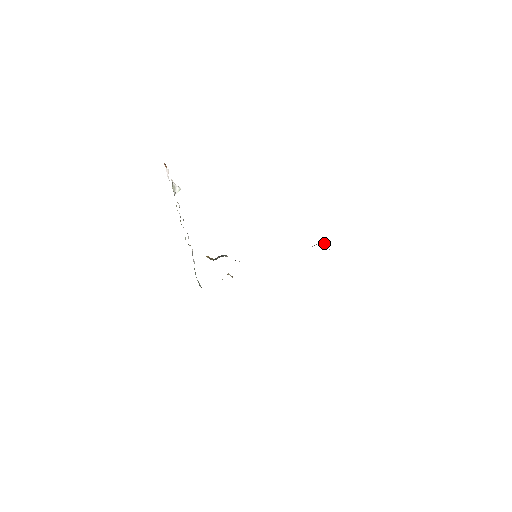
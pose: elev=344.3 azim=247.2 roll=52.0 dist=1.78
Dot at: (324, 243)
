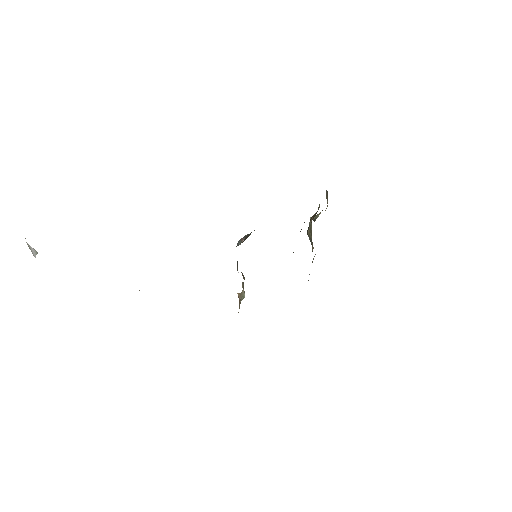
Dot at: occluded
